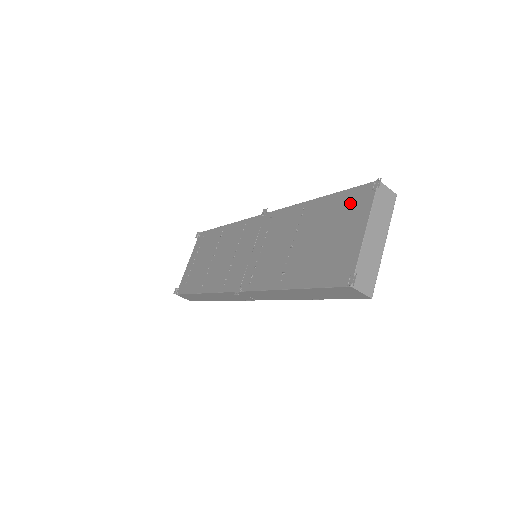
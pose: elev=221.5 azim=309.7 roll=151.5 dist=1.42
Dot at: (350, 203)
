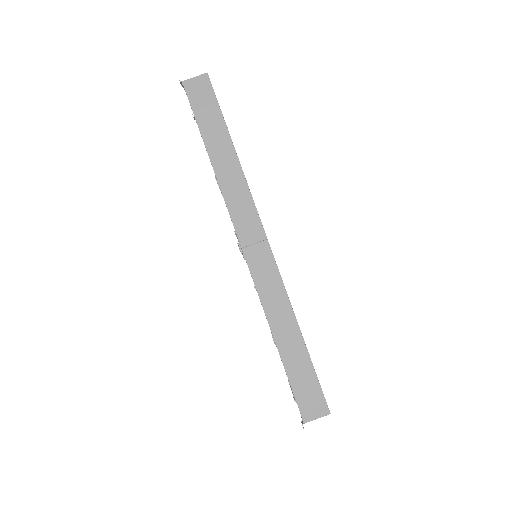
Dot at: occluded
